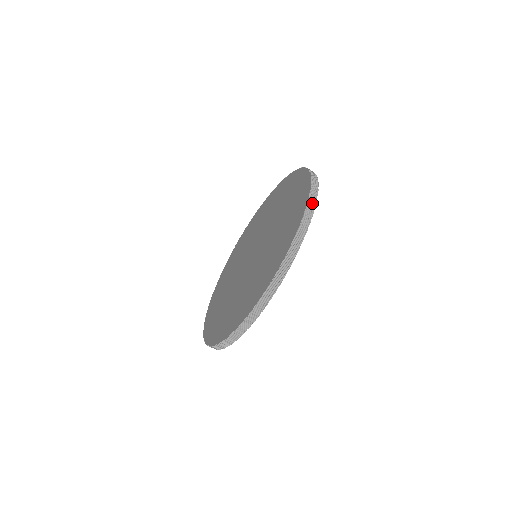
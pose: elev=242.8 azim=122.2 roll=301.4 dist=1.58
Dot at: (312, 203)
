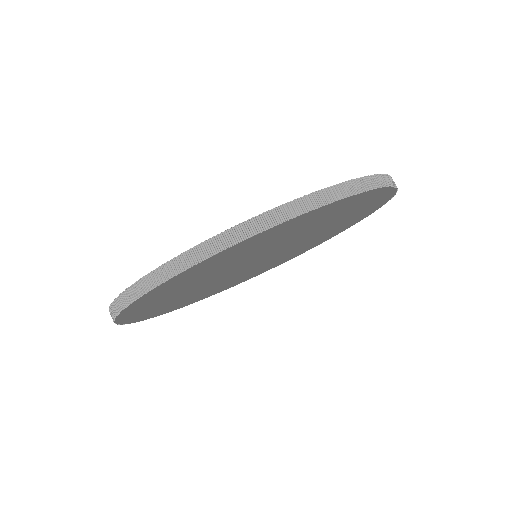
Dot at: (352, 188)
